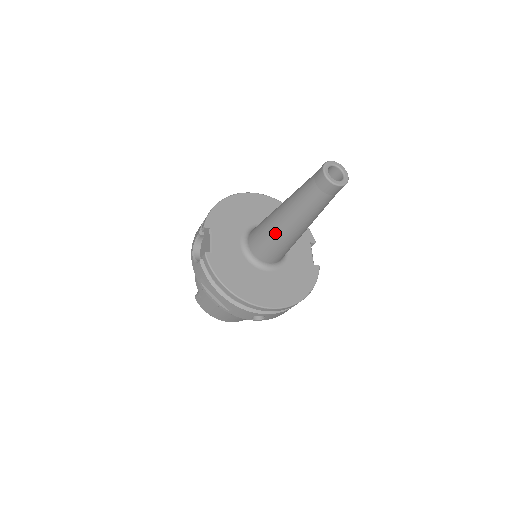
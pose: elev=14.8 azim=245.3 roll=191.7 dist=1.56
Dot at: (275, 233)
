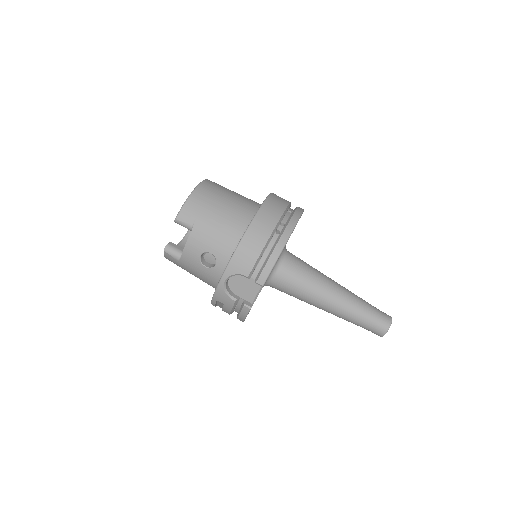
Dot at: (308, 303)
